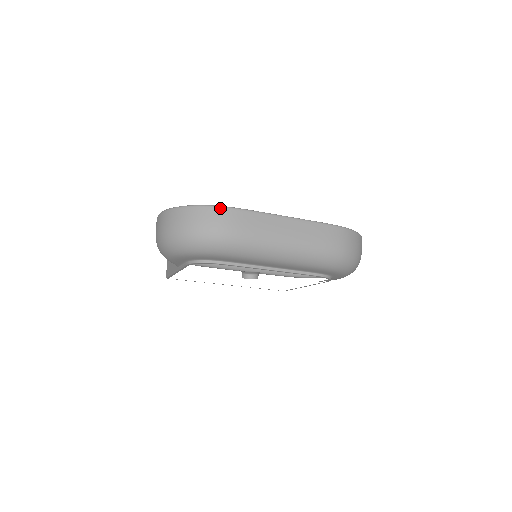
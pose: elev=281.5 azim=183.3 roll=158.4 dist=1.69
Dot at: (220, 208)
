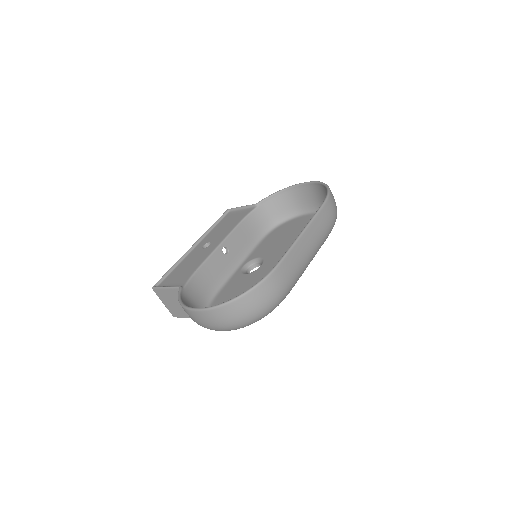
Dot at: (268, 278)
